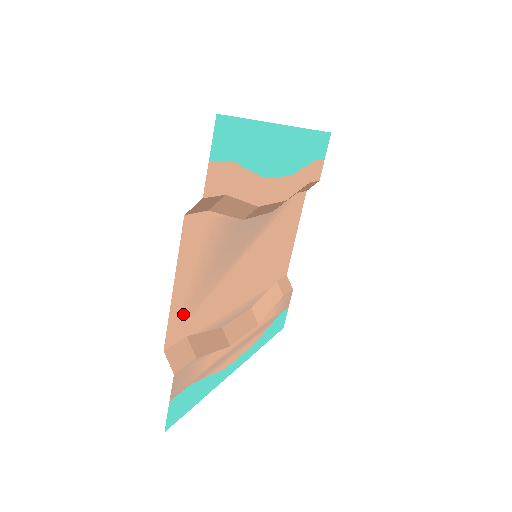
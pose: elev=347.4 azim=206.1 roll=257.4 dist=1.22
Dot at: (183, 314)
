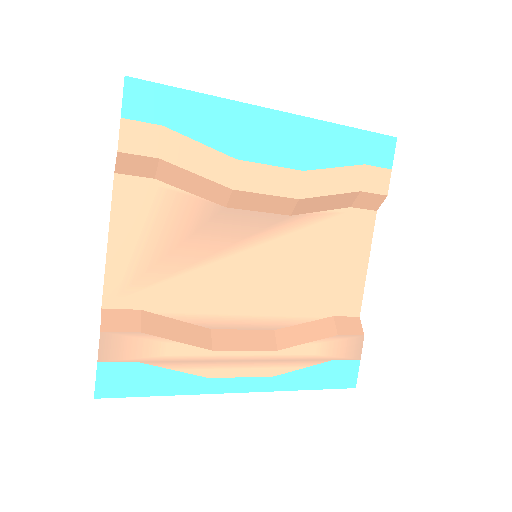
Dot at: (130, 280)
